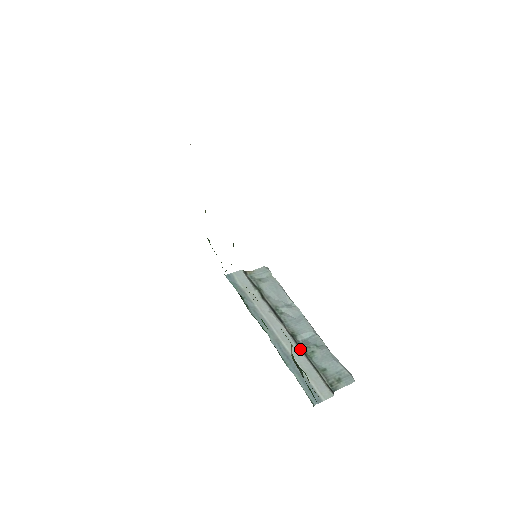
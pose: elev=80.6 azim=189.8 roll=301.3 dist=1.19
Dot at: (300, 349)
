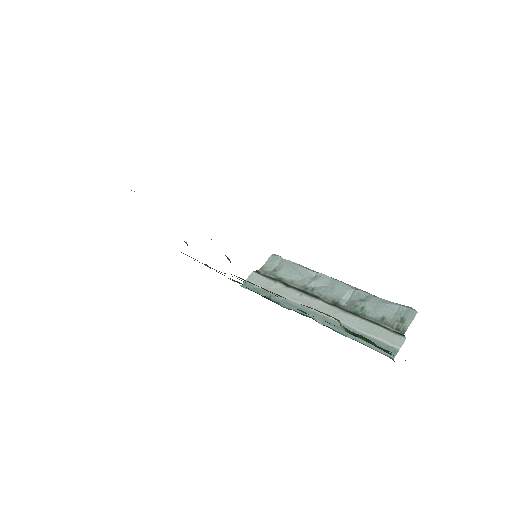
Dot at: (349, 313)
